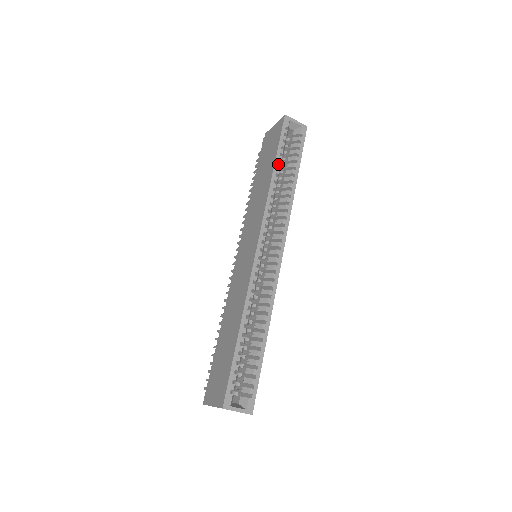
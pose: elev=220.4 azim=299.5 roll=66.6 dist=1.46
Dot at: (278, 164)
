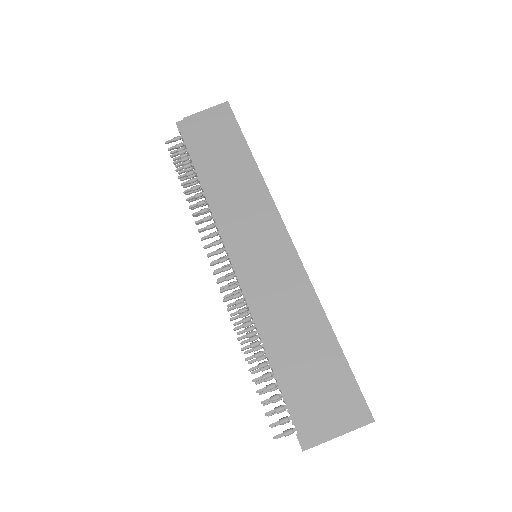
Dot at: (251, 152)
